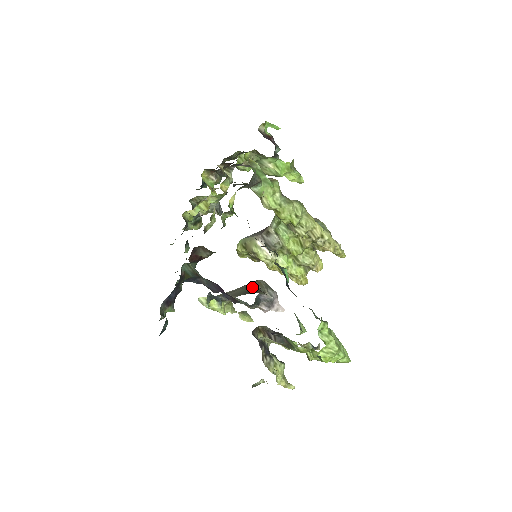
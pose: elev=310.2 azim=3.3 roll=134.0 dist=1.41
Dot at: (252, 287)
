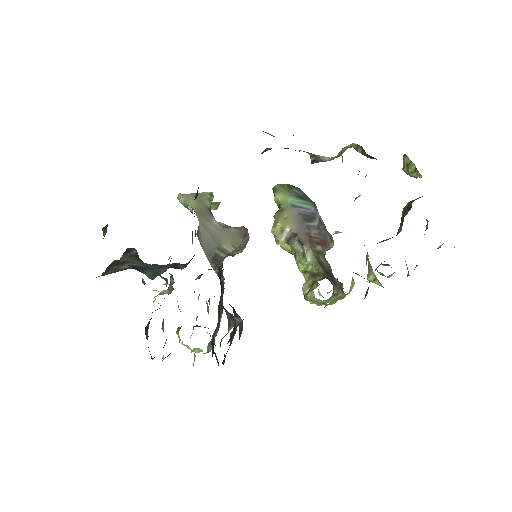
Dot at: (223, 254)
